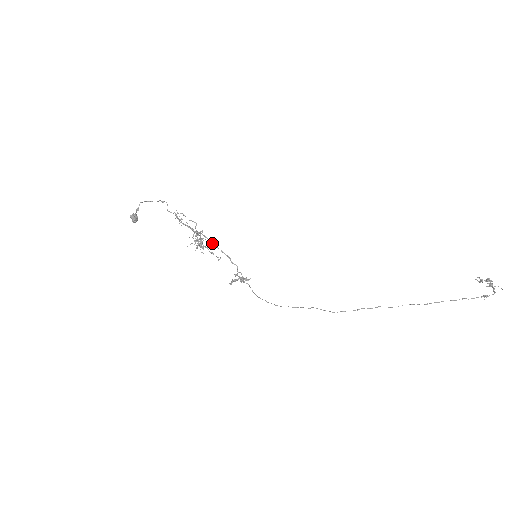
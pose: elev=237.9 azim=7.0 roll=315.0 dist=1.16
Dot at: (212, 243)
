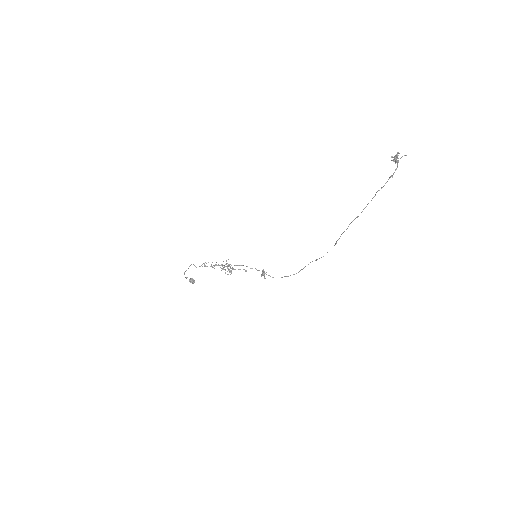
Dot at: occluded
